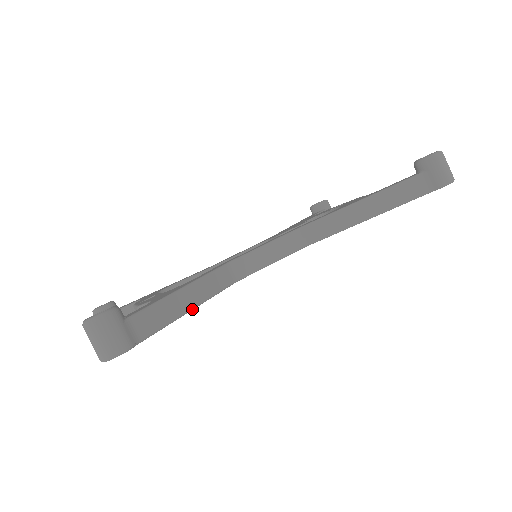
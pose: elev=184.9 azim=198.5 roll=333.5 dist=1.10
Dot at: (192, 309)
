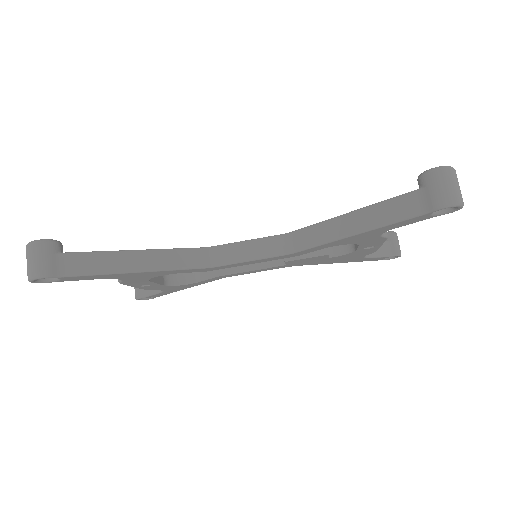
Dot at: (138, 271)
